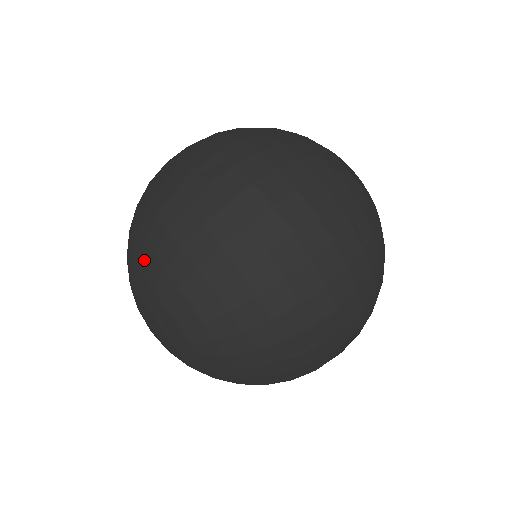
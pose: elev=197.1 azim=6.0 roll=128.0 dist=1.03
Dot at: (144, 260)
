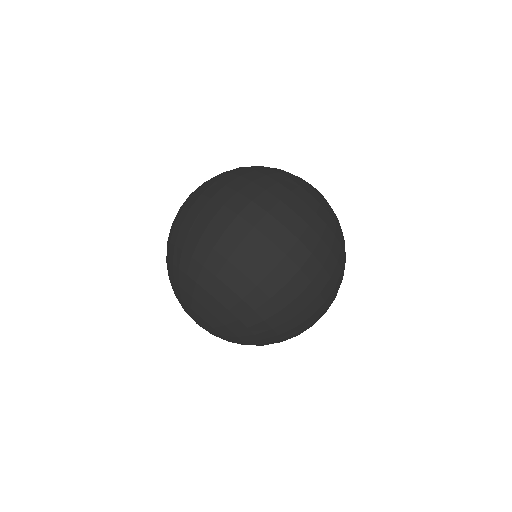
Dot at: occluded
